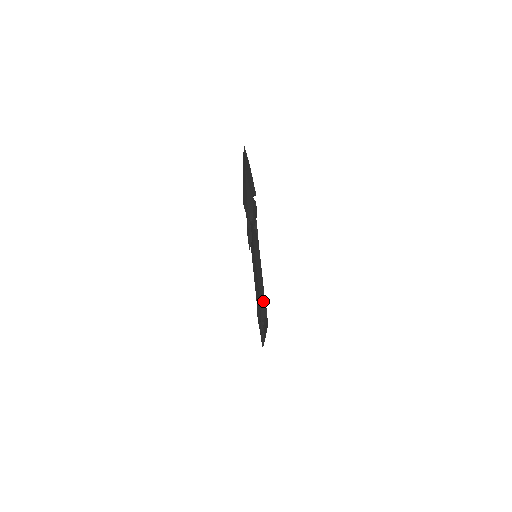
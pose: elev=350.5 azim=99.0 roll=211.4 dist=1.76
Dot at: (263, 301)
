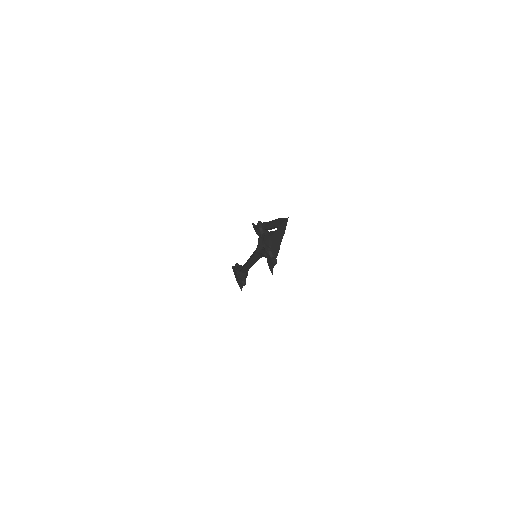
Dot at: occluded
